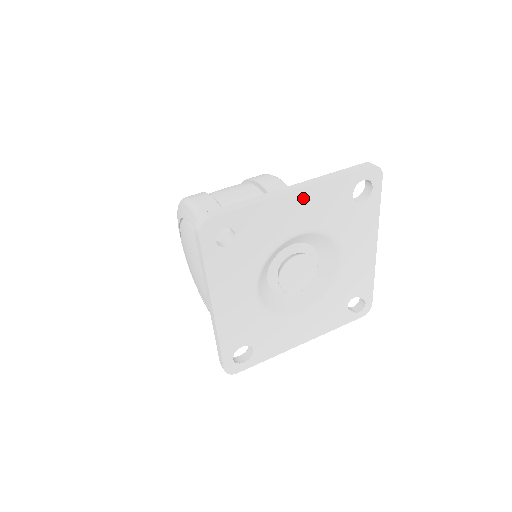
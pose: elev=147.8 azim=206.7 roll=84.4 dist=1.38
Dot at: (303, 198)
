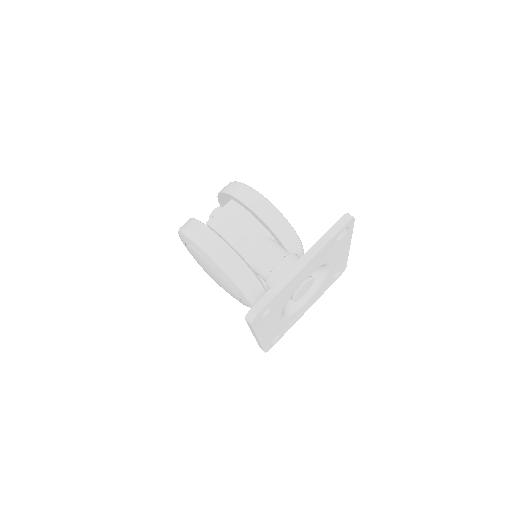
Dot at: (308, 266)
